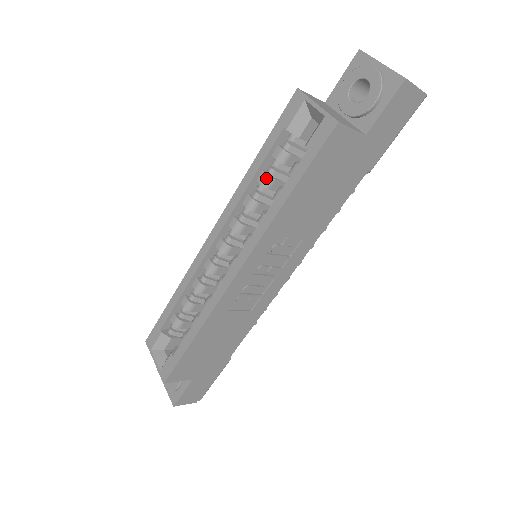
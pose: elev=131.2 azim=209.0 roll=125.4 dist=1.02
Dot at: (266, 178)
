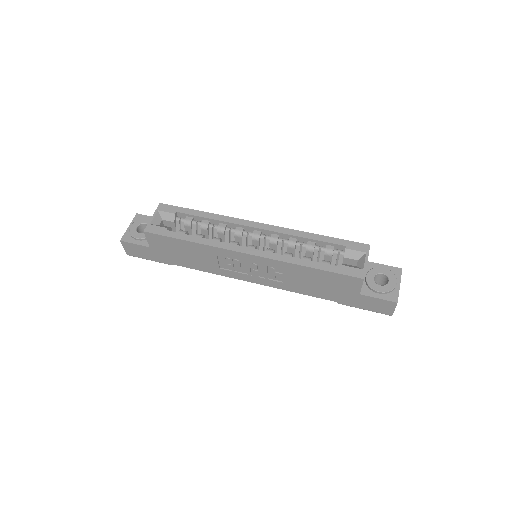
Dot at: (312, 247)
